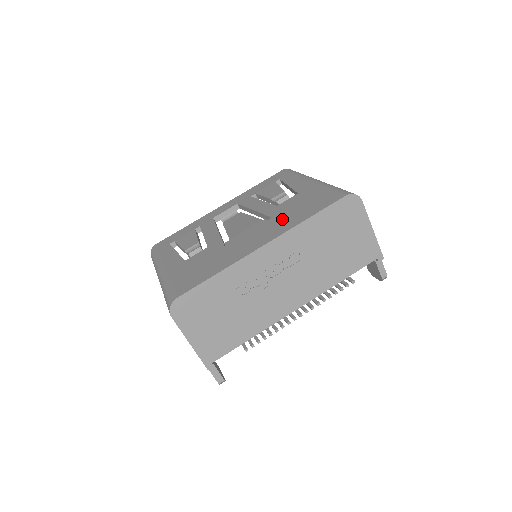
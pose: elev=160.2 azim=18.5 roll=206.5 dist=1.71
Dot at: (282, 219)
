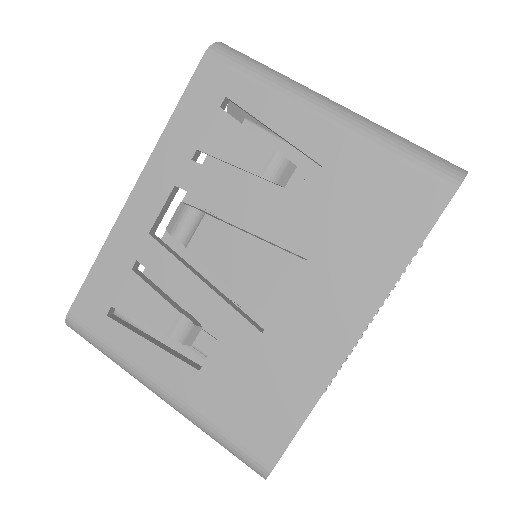
Dot at: (346, 259)
